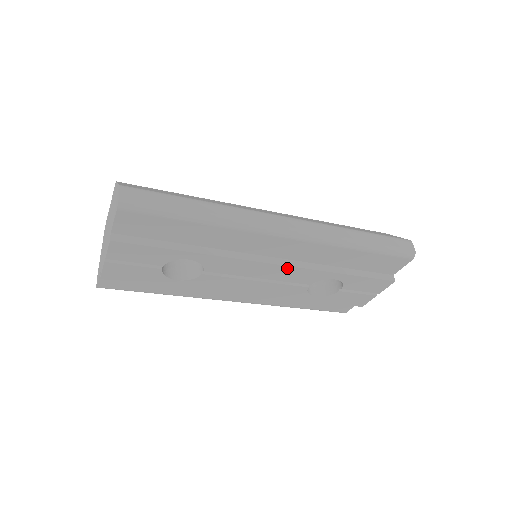
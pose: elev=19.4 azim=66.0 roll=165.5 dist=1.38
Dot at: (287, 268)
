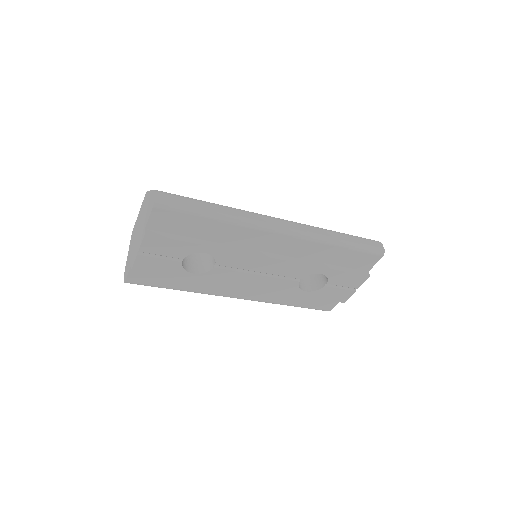
Dot at: (282, 262)
